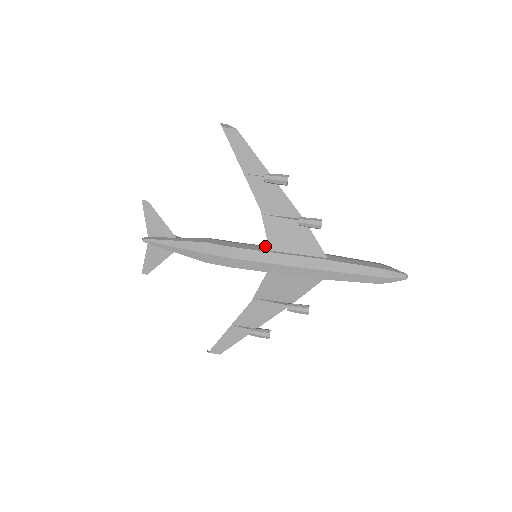
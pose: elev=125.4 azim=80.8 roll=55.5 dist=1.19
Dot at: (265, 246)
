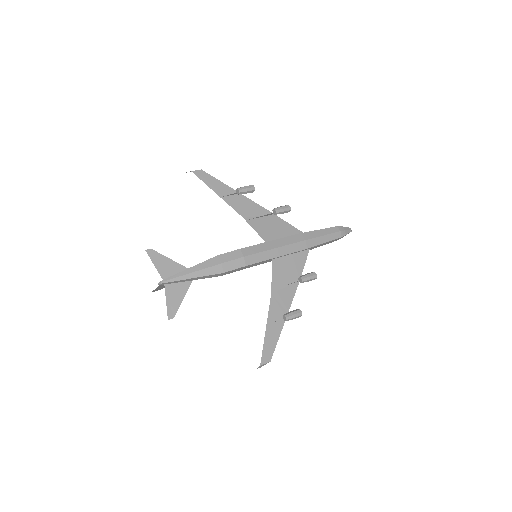
Dot at: occluded
